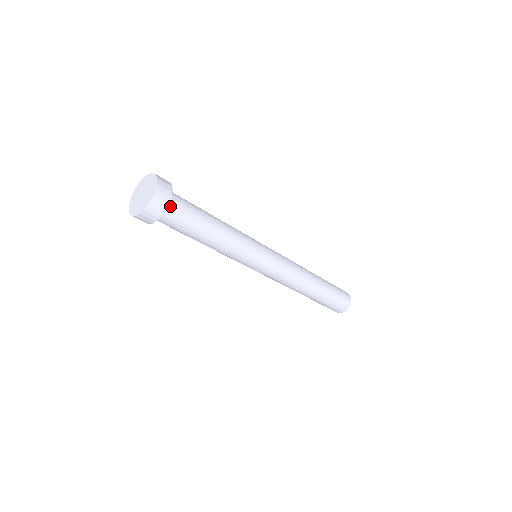
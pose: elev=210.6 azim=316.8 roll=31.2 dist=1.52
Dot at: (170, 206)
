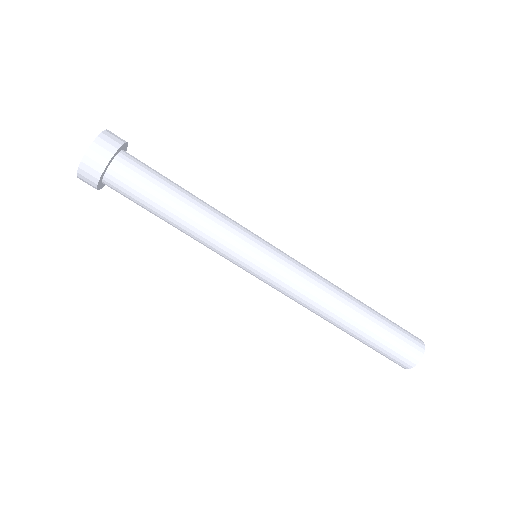
Dot at: (122, 159)
